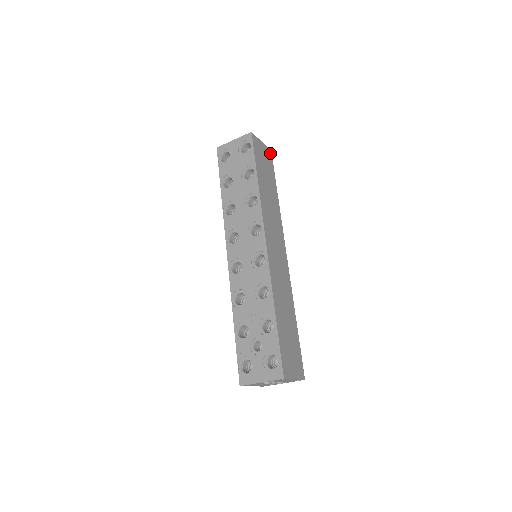
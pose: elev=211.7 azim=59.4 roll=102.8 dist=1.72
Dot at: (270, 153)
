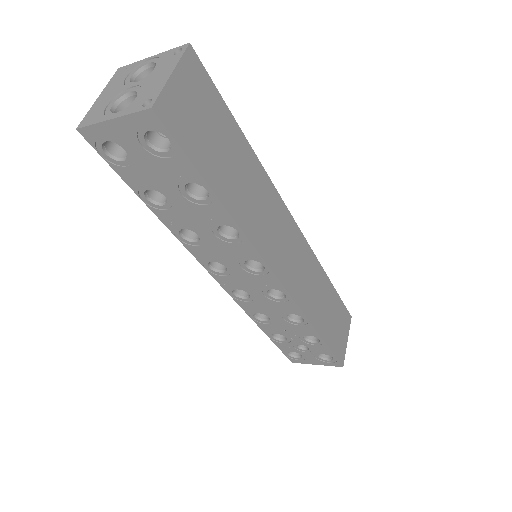
Dot at: (192, 58)
